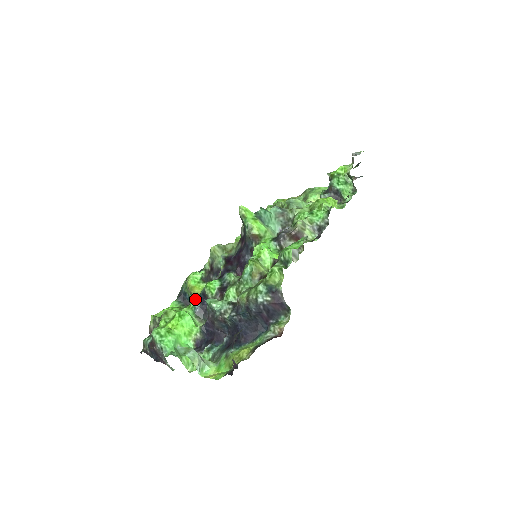
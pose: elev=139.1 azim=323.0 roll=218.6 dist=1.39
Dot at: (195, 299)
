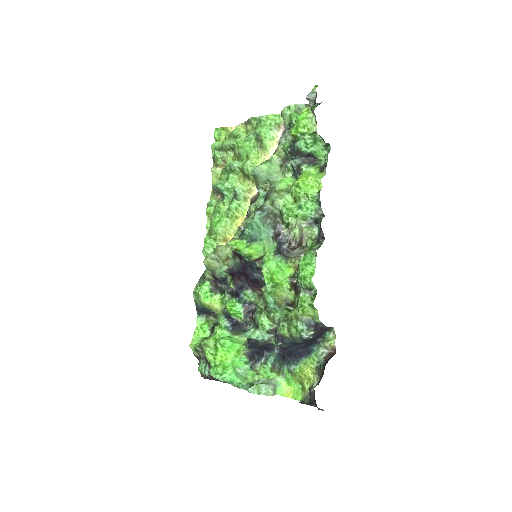
Dot at: (221, 318)
